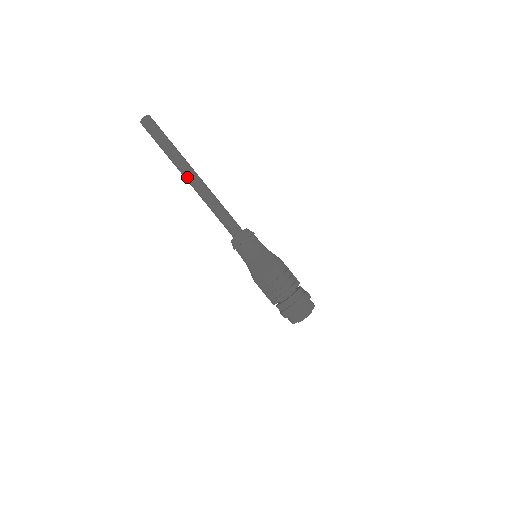
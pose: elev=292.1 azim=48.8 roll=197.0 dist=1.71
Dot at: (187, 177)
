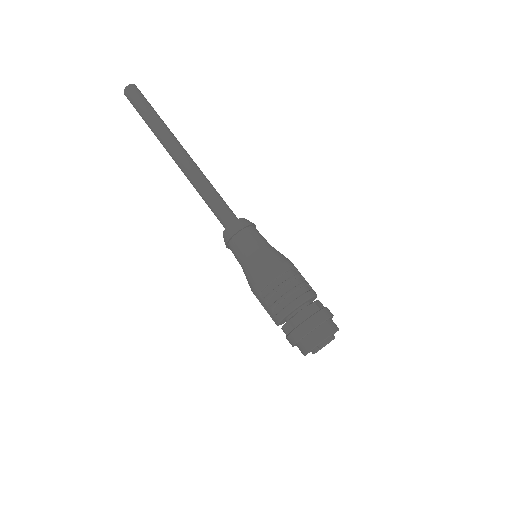
Dot at: (172, 154)
